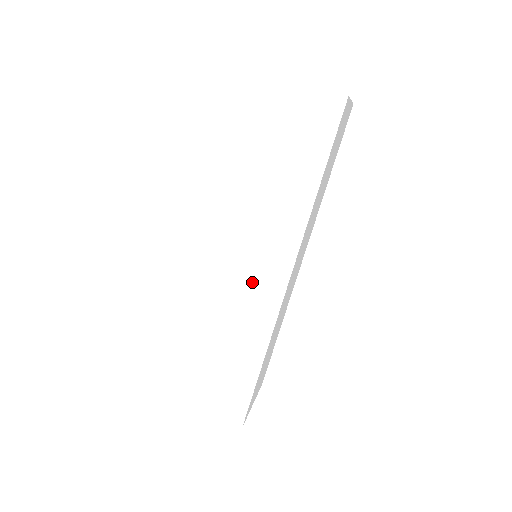
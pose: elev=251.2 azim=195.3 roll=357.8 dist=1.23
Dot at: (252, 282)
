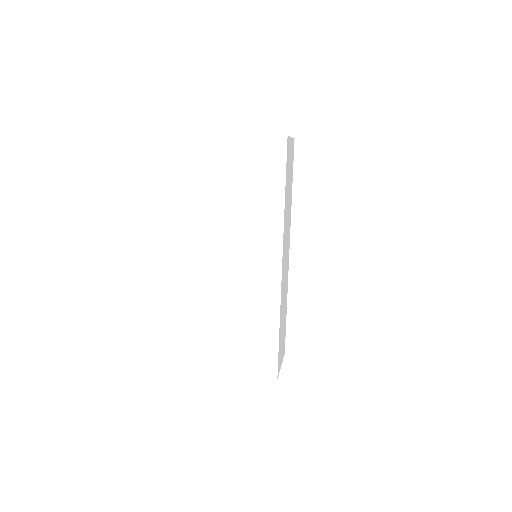
Dot at: (258, 271)
